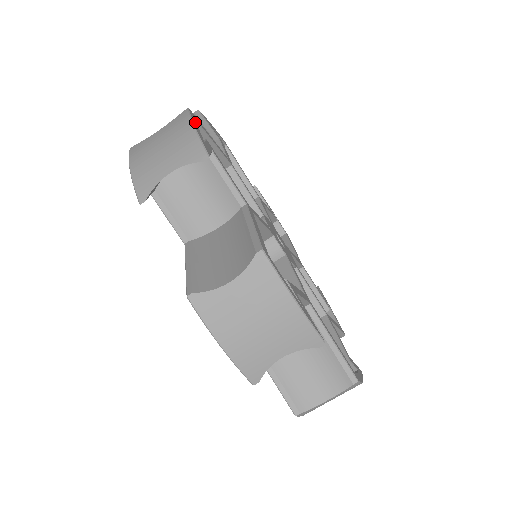
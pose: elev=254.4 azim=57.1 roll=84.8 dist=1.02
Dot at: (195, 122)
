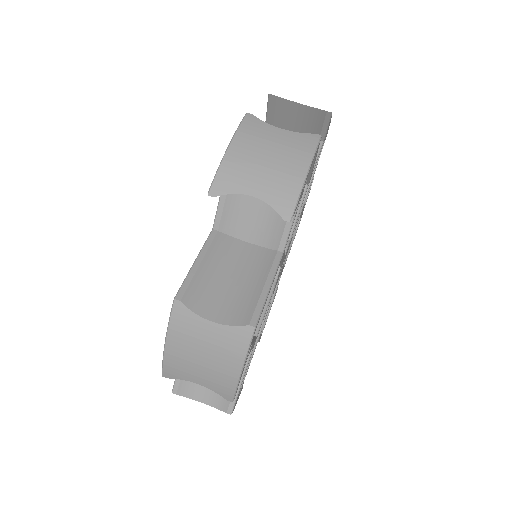
Dot at: occluded
